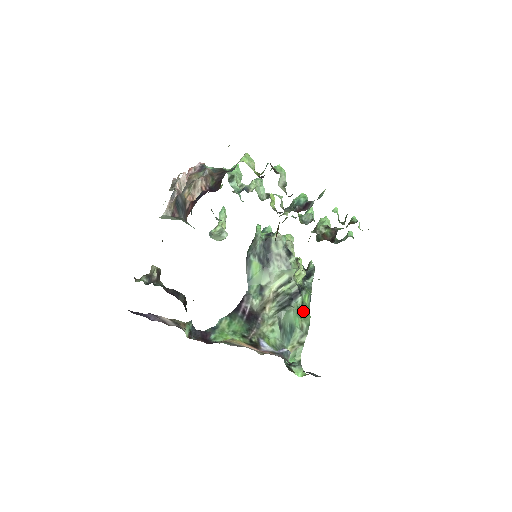
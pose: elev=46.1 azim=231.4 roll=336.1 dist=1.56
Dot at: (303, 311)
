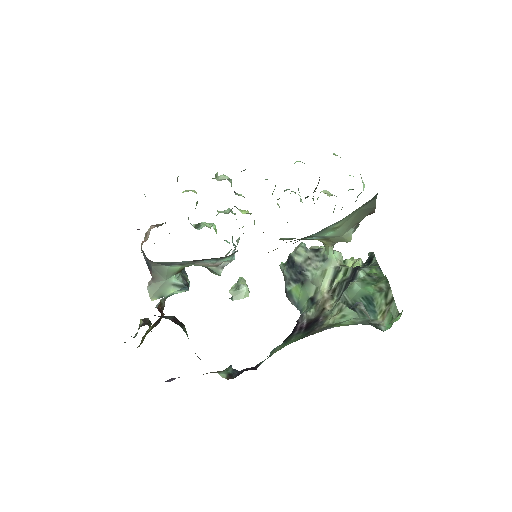
Dot at: (373, 279)
